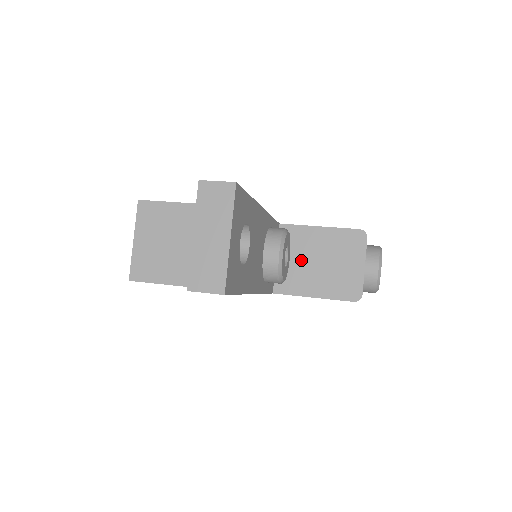
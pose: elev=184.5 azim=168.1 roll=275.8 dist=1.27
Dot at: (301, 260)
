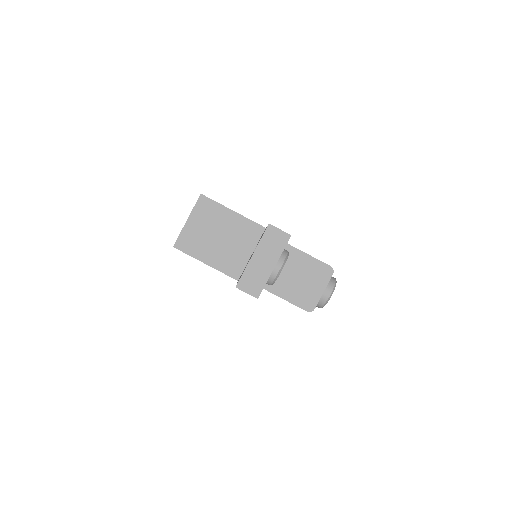
Dot at: (284, 270)
